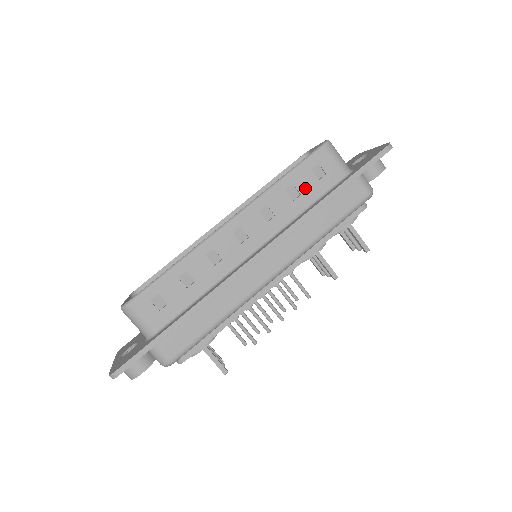
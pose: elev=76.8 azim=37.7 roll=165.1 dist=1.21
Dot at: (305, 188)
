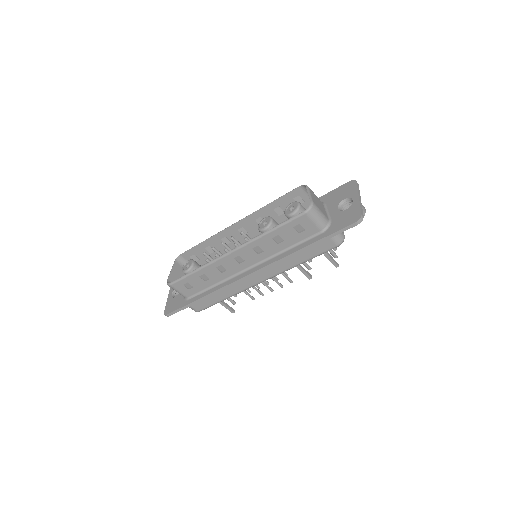
Dot at: (288, 237)
